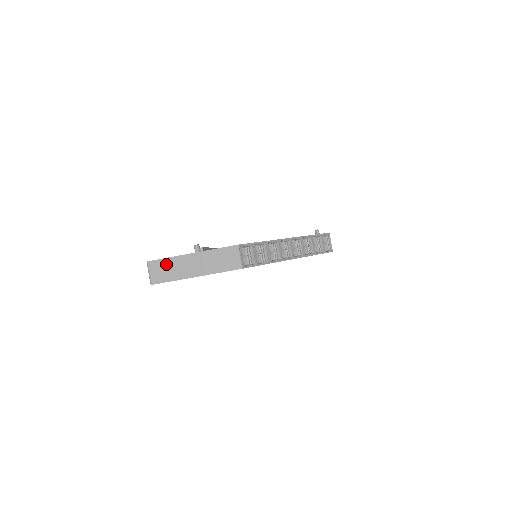
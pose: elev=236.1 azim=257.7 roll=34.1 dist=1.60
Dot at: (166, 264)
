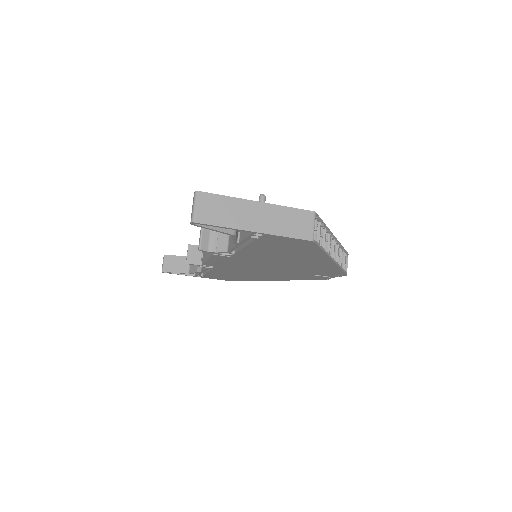
Dot at: (222, 203)
